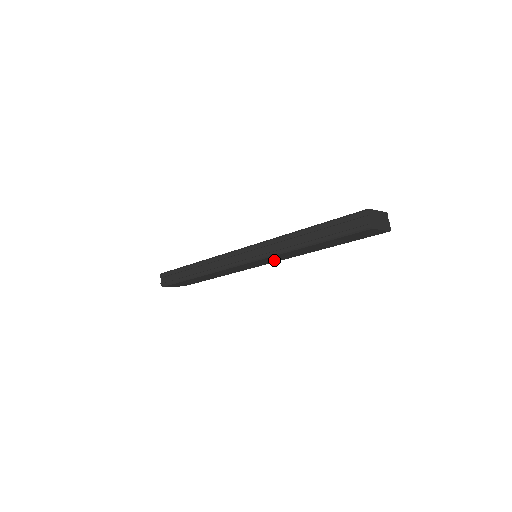
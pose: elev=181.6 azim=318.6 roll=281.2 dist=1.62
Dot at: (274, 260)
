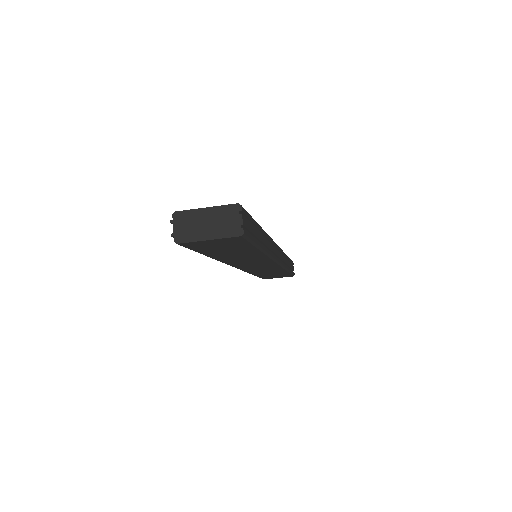
Dot at: (261, 263)
